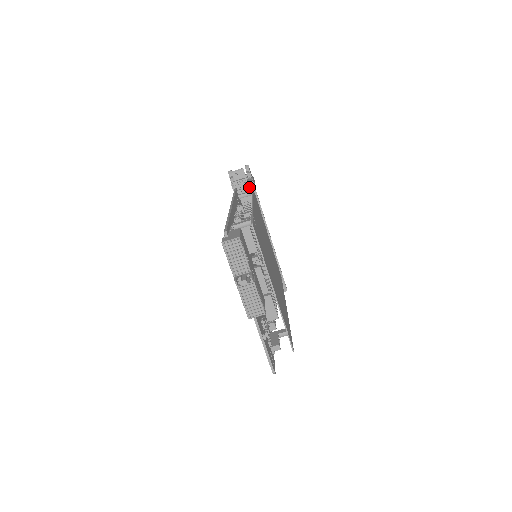
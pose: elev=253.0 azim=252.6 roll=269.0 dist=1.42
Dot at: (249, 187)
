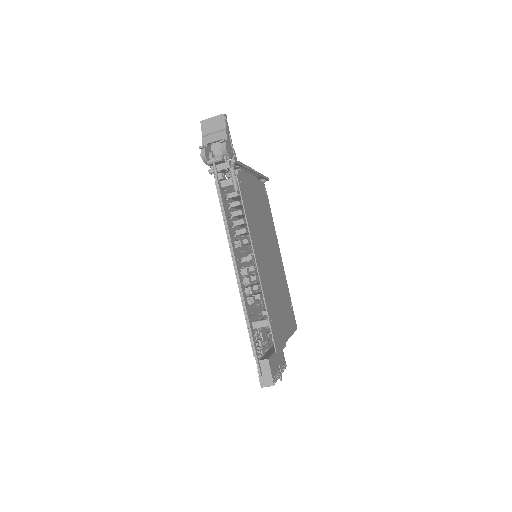
Dot at: occluded
